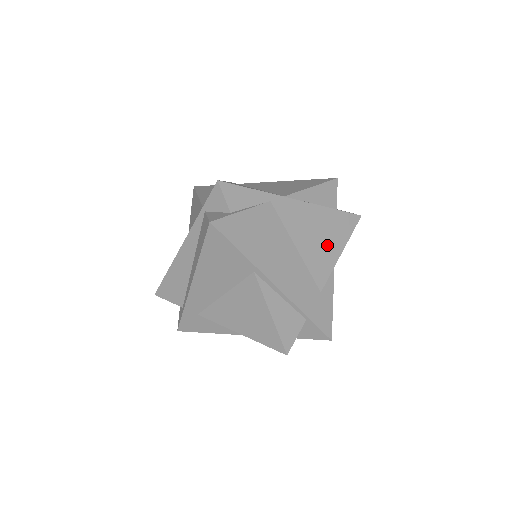
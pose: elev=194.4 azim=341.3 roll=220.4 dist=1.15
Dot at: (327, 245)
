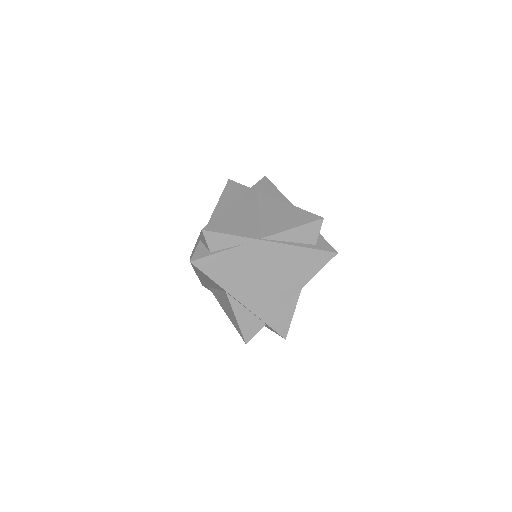
Dot at: (296, 275)
